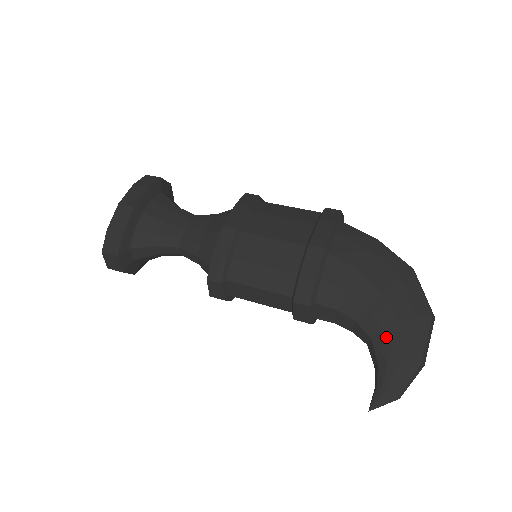
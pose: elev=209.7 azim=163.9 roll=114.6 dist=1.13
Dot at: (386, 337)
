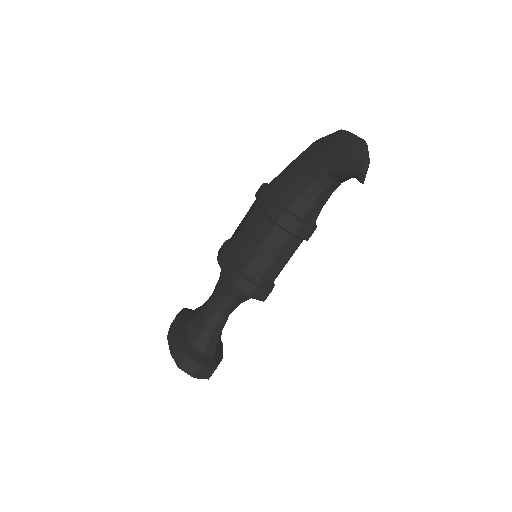
Dot at: (330, 161)
